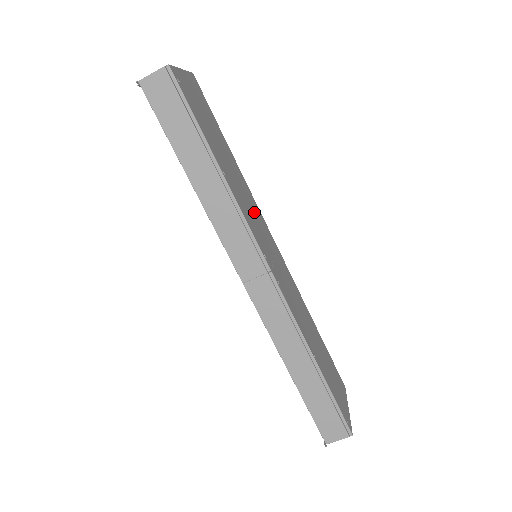
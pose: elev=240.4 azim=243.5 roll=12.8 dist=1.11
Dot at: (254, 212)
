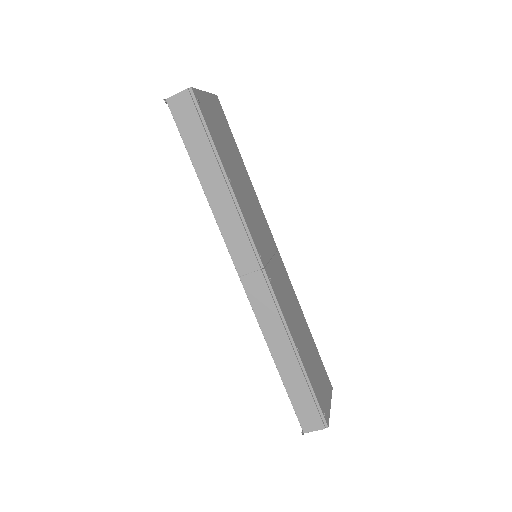
Dot at: (258, 217)
